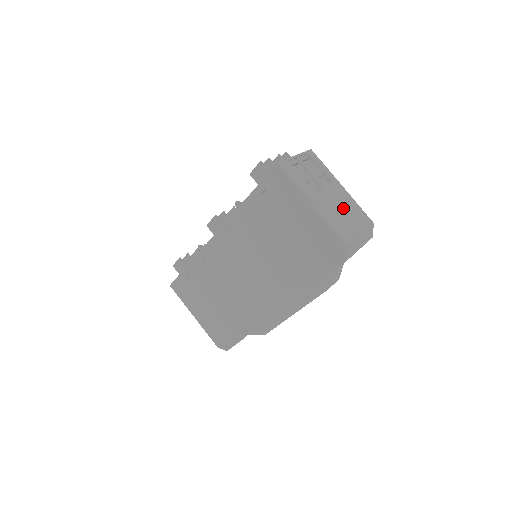
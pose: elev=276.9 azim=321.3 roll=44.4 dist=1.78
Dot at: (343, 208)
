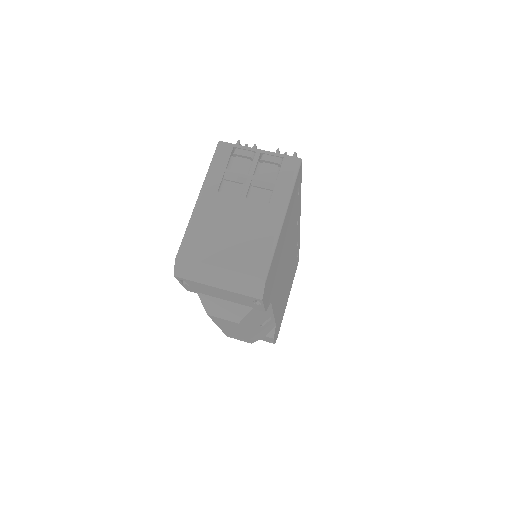
Dot at: (236, 231)
